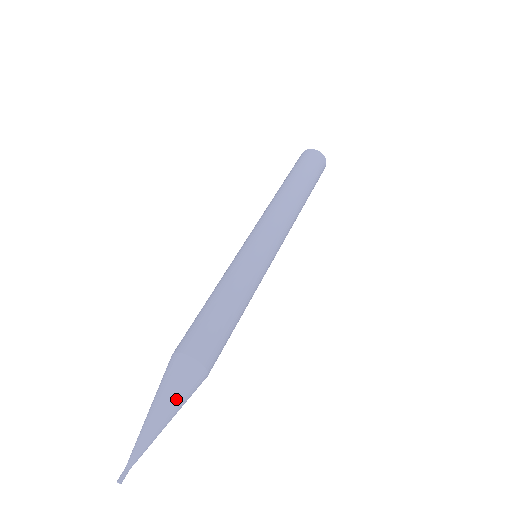
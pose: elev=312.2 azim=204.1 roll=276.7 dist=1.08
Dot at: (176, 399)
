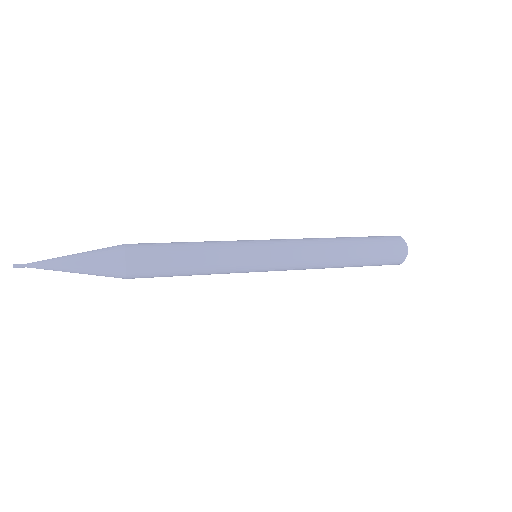
Dot at: (89, 251)
